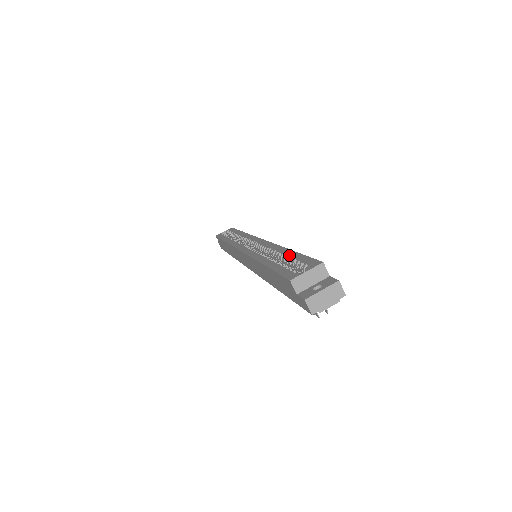
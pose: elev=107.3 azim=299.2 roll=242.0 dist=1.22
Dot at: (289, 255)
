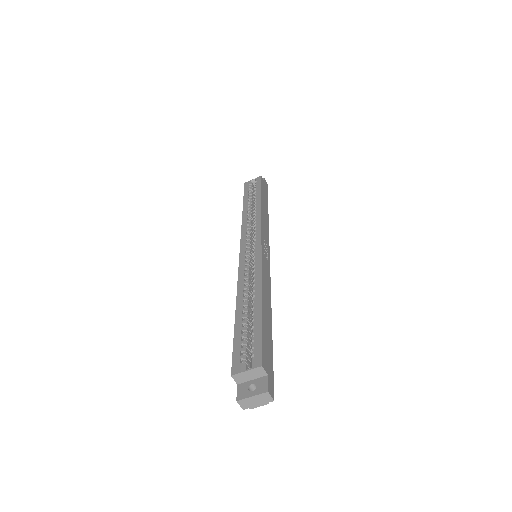
Dot at: (255, 317)
